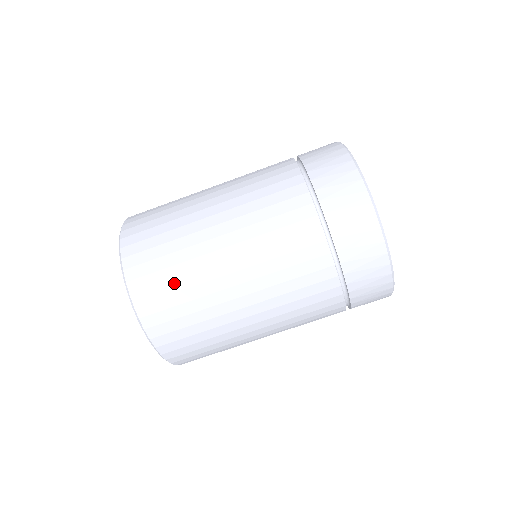
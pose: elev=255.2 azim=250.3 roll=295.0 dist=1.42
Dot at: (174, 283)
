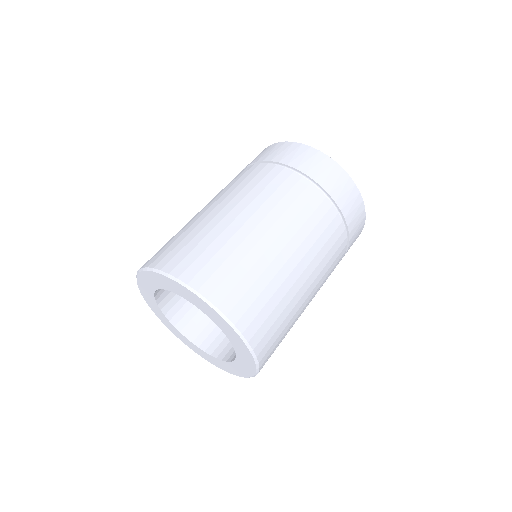
Dot at: (177, 240)
